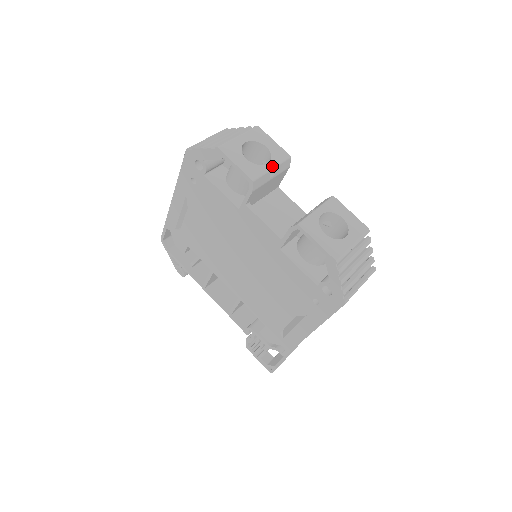
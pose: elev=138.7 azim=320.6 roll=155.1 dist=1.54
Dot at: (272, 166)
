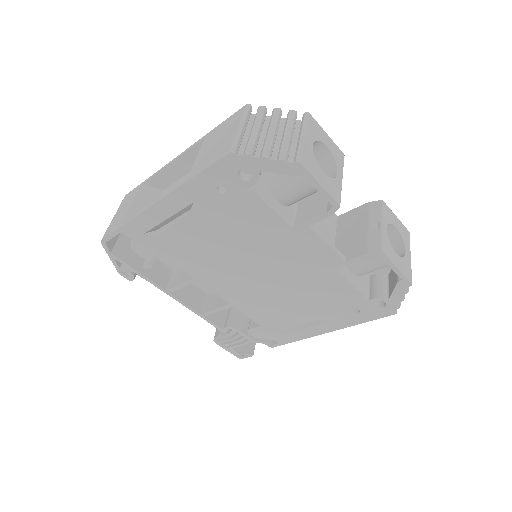
Dot at: (341, 176)
